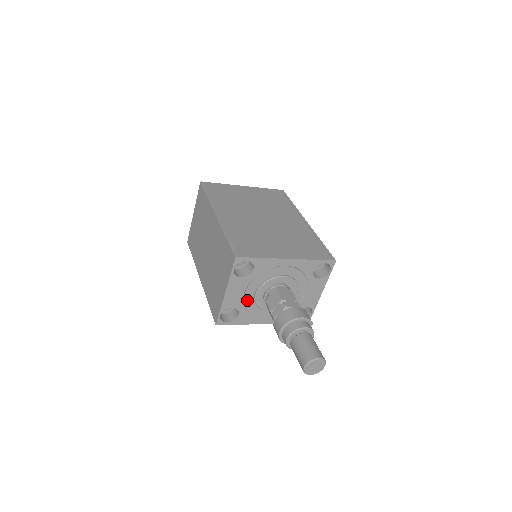
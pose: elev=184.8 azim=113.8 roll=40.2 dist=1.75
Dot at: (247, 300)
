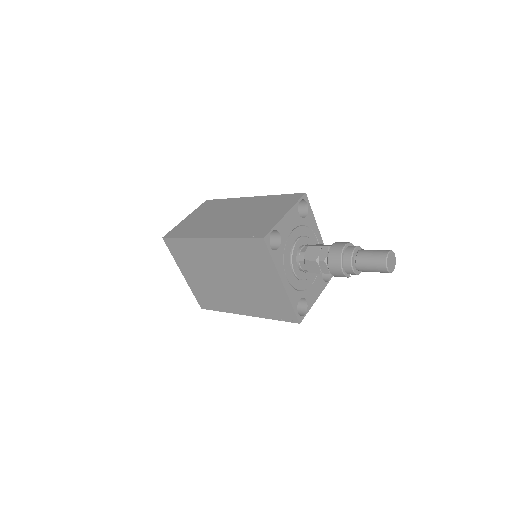
Dot at: (289, 240)
